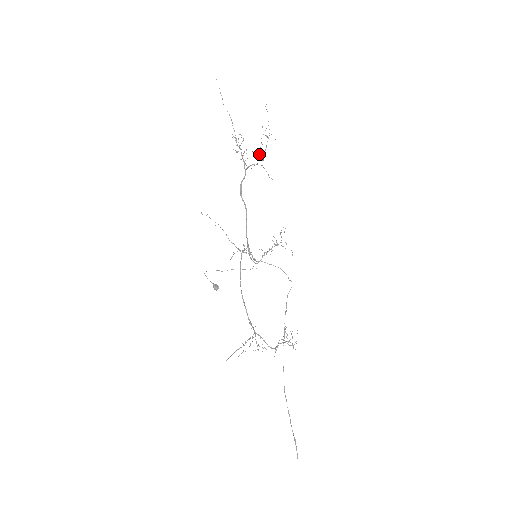
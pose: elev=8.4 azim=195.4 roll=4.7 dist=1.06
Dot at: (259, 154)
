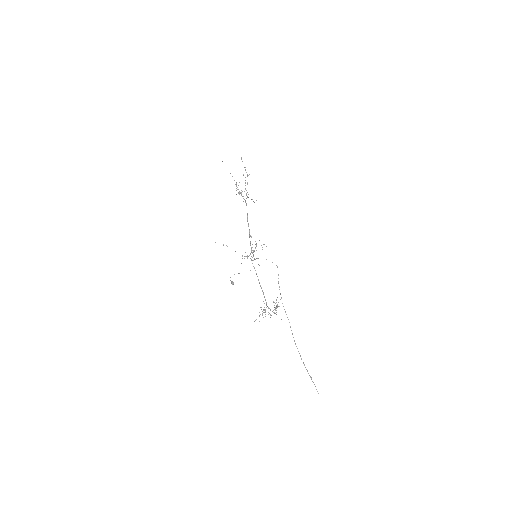
Dot at: (246, 190)
